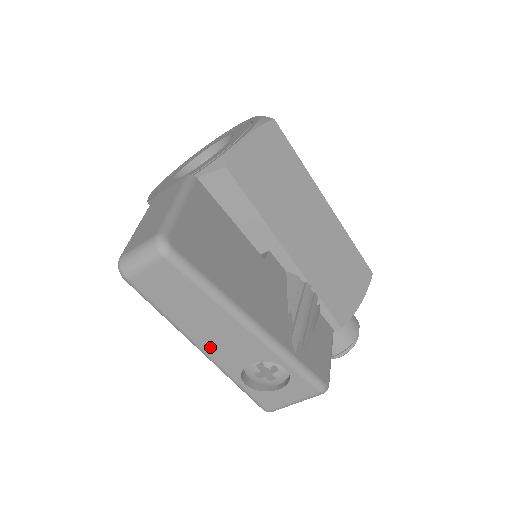
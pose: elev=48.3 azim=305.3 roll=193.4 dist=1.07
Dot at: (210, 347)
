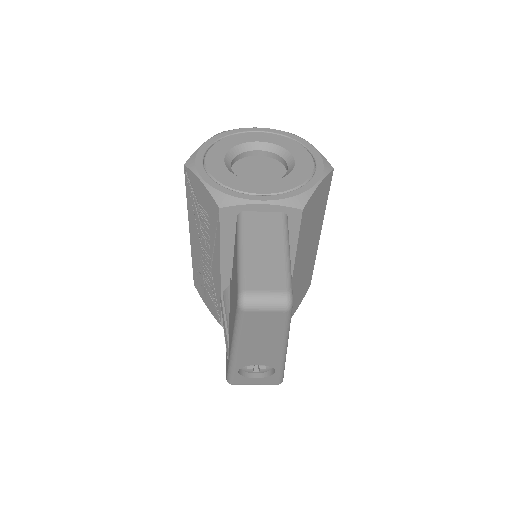
Dot at: (244, 352)
